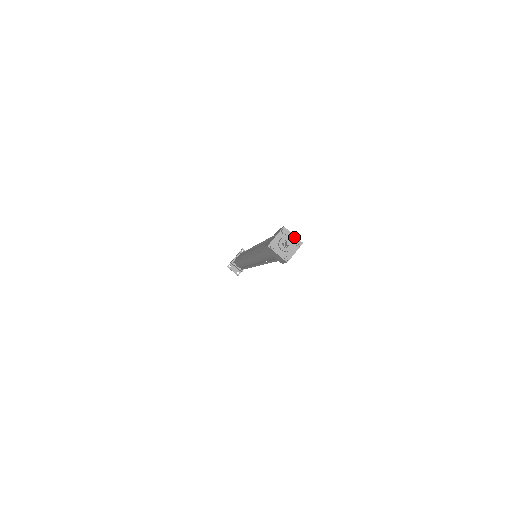
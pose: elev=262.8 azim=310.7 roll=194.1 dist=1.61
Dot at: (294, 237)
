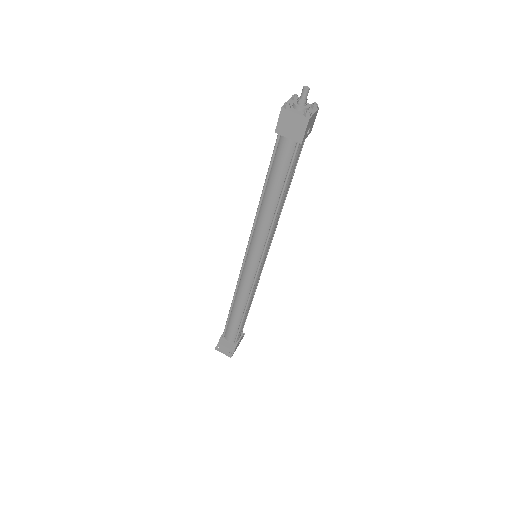
Dot at: occluded
